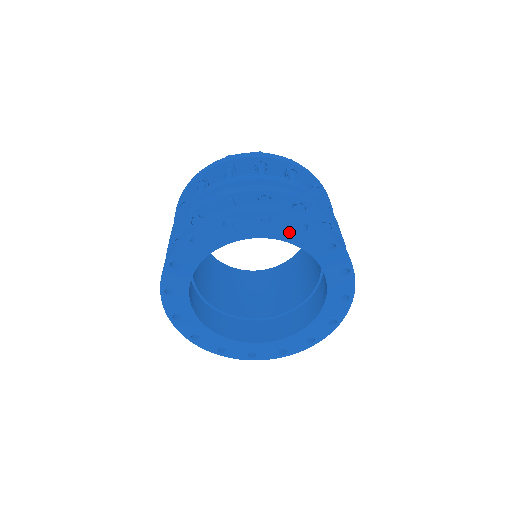
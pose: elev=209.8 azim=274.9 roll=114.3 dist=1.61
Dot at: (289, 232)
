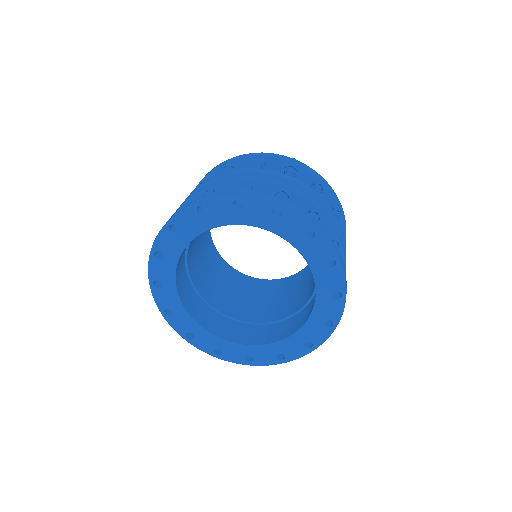
Dot at: (295, 233)
